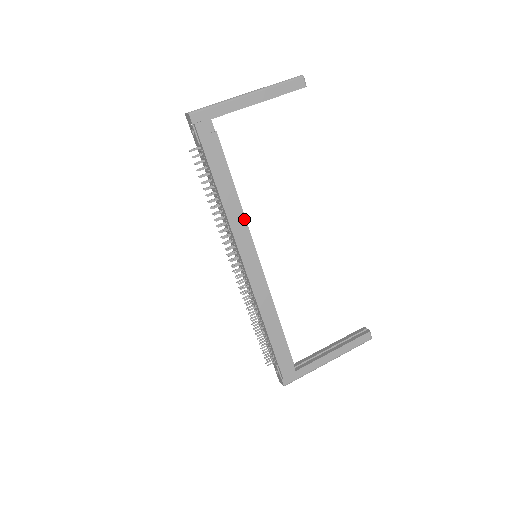
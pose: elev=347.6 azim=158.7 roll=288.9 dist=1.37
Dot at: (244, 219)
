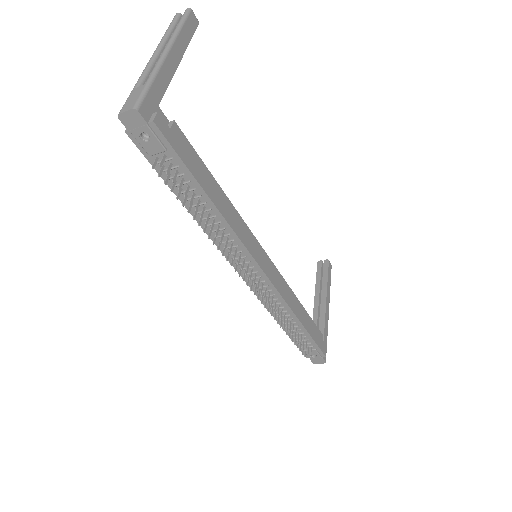
Dot at: (241, 220)
